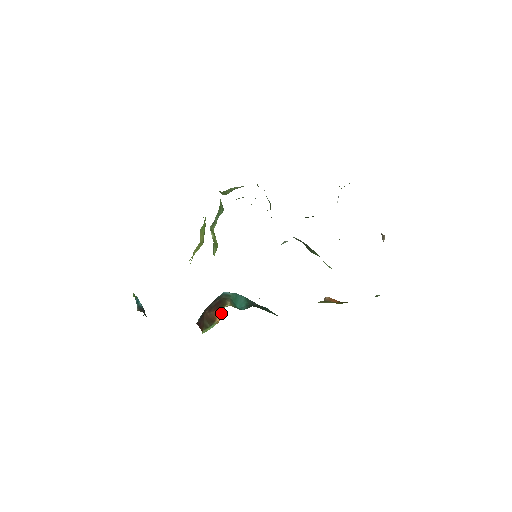
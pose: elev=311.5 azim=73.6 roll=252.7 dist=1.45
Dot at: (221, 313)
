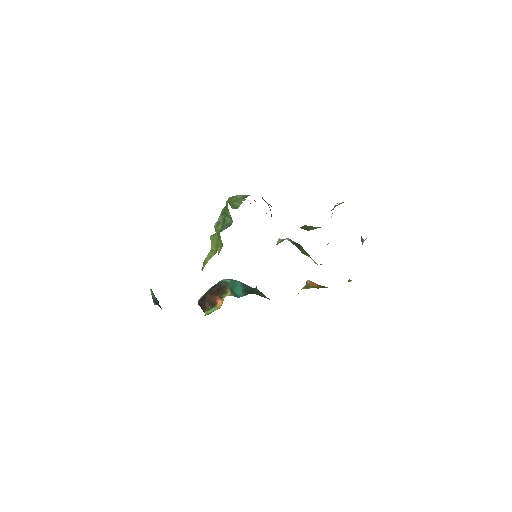
Dot at: (222, 299)
